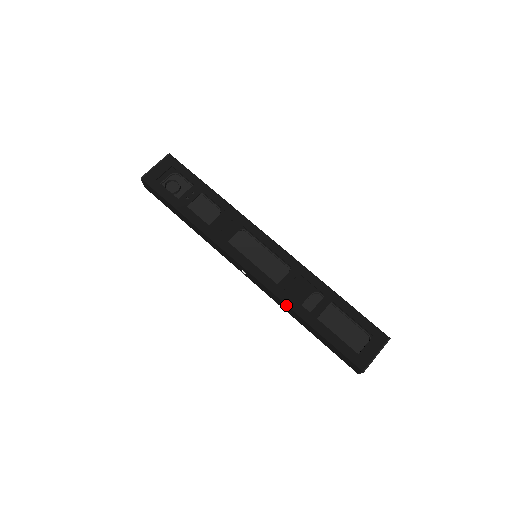
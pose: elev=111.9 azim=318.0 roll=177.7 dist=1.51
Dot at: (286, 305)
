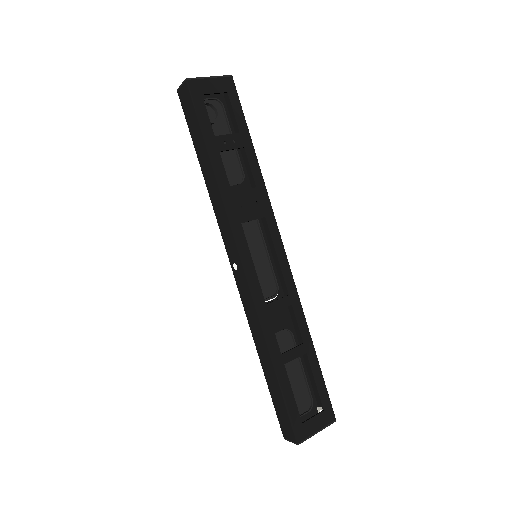
Dot at: (262, 332)
